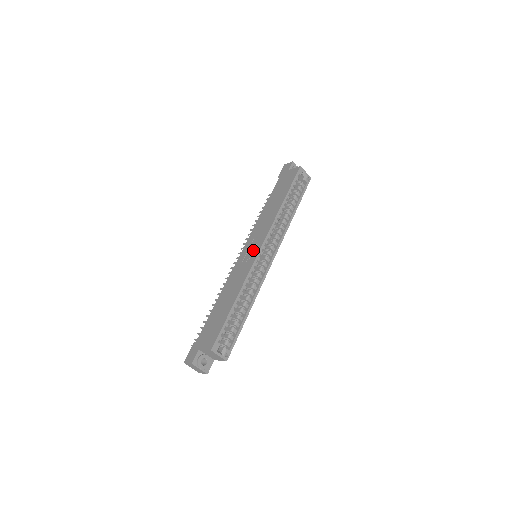
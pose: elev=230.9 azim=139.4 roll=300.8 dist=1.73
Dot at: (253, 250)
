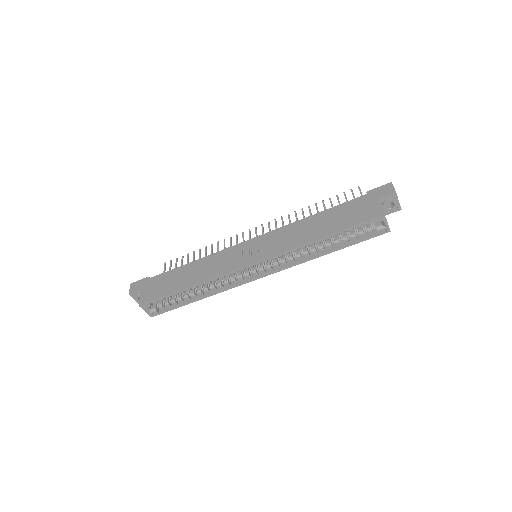
Dot at: (249, 255)
